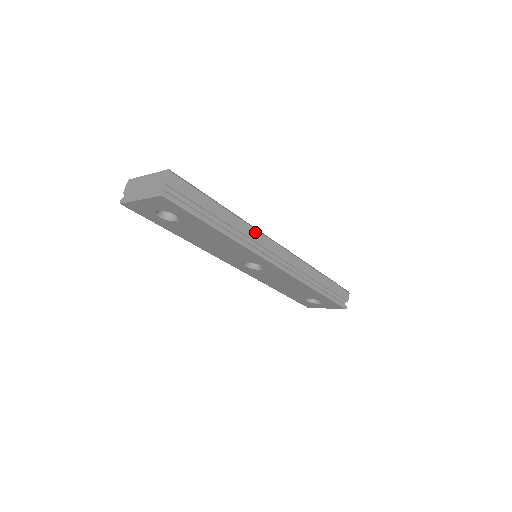
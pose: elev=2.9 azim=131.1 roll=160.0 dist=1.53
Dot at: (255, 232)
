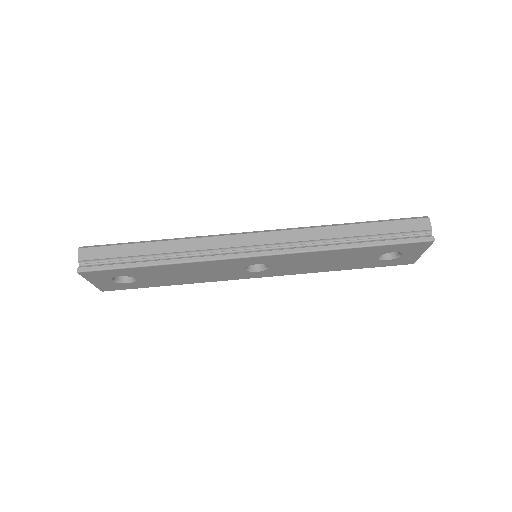
Dot at: (207, 240)
